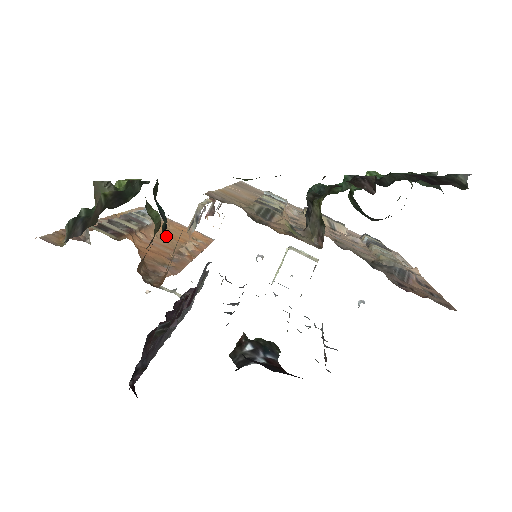
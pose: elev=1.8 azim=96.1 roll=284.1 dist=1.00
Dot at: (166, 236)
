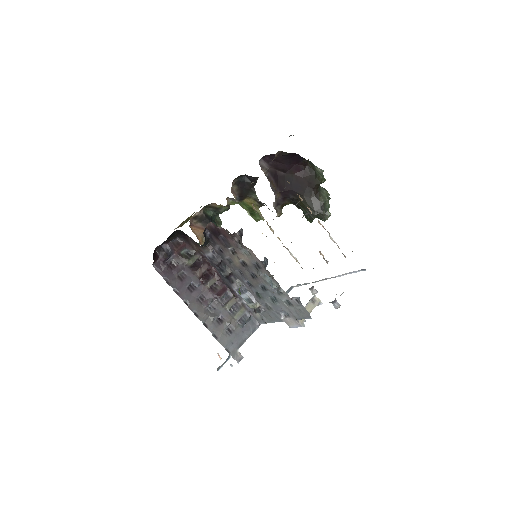
Dot at: occluded
